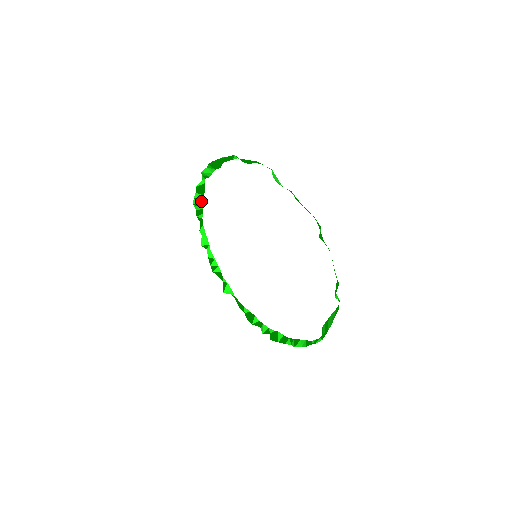
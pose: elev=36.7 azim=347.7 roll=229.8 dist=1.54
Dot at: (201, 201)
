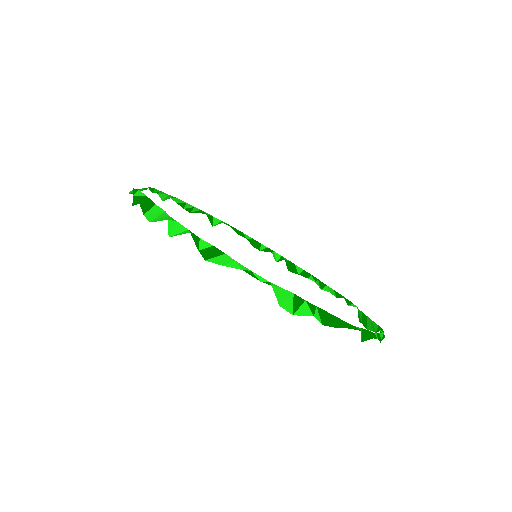
Dot at: (142, 190)
